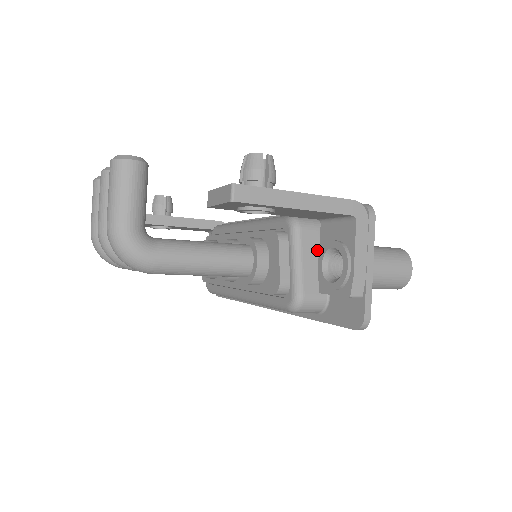
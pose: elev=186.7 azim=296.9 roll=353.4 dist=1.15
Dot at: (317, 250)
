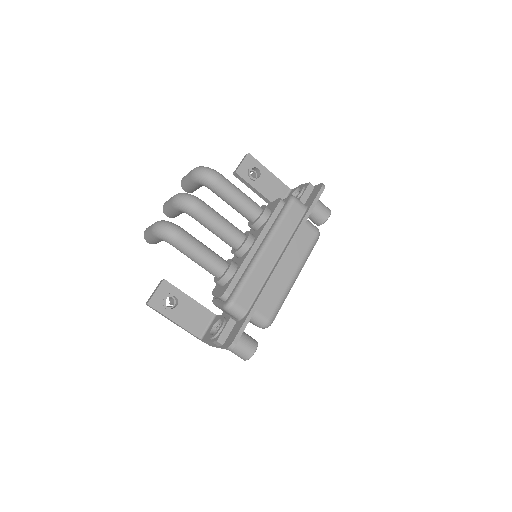
Dot at: occluded
